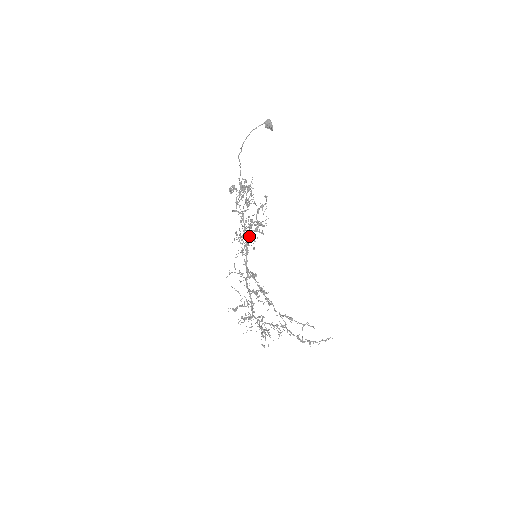
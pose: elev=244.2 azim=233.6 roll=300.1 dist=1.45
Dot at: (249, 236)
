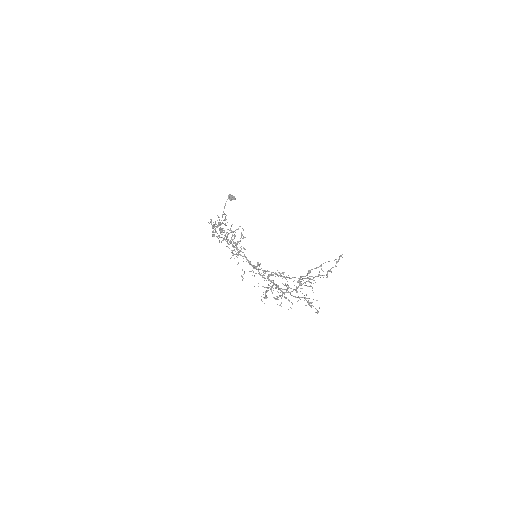
Dot at: (235, 245)
